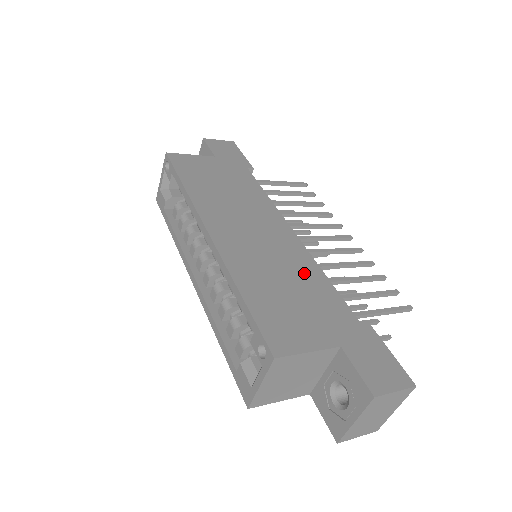
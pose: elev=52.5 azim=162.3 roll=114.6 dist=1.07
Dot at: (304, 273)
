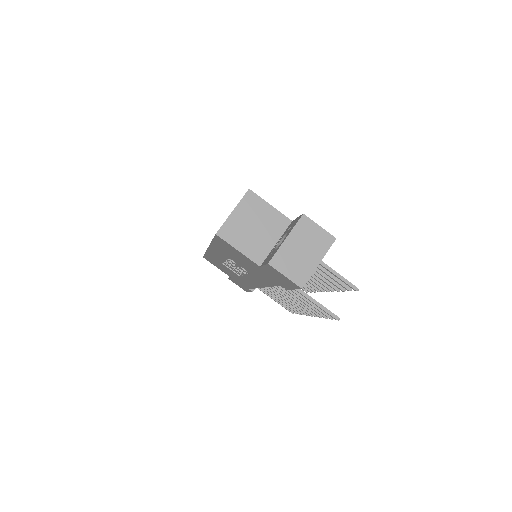
Dot at: occluded
